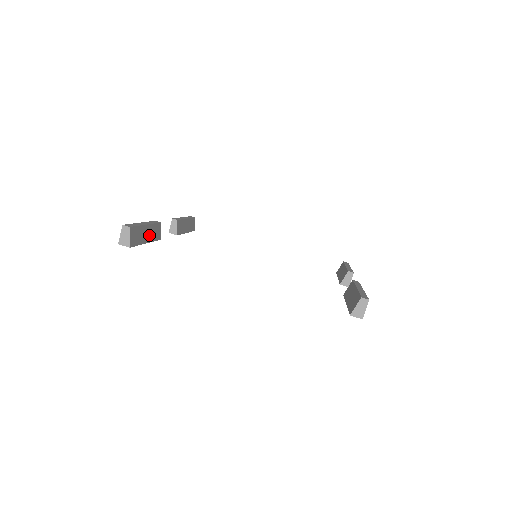
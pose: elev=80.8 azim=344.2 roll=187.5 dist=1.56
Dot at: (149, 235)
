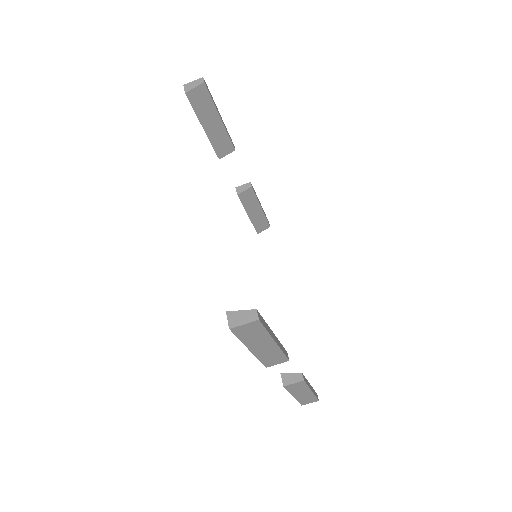
Dot at: (213, 131)
